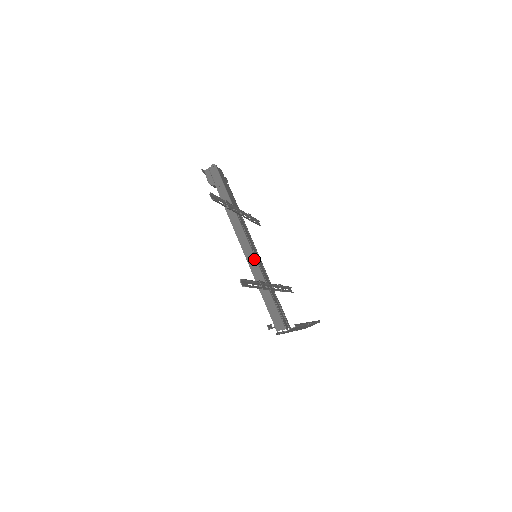
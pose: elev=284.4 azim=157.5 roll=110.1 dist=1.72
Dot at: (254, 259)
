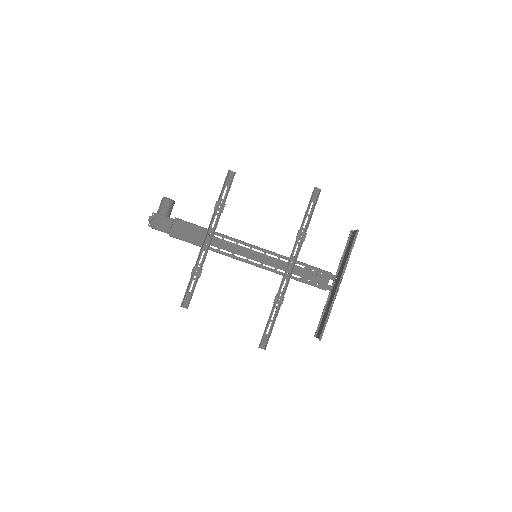
Dot at: occluded
